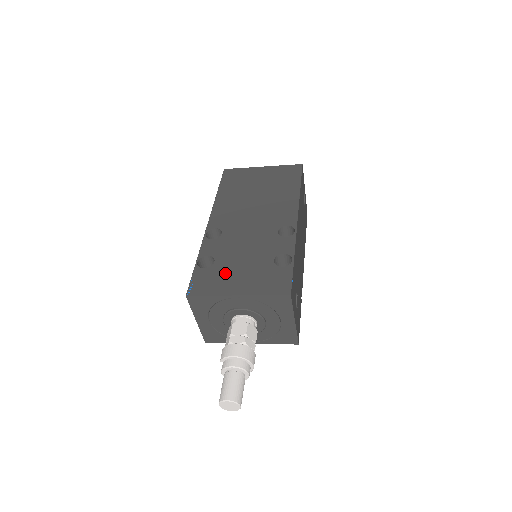
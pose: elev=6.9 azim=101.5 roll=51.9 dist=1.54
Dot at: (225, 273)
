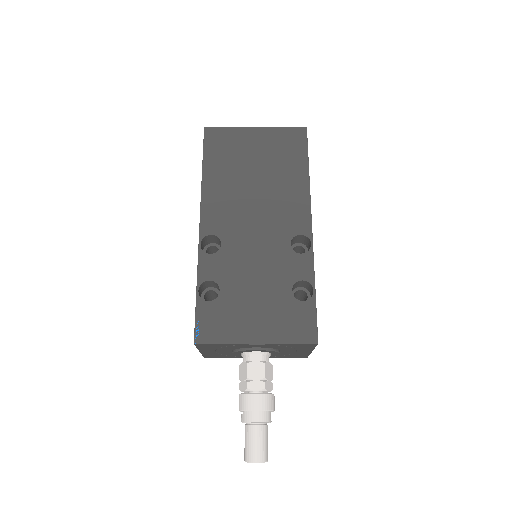
Dot at: (236, 309)
